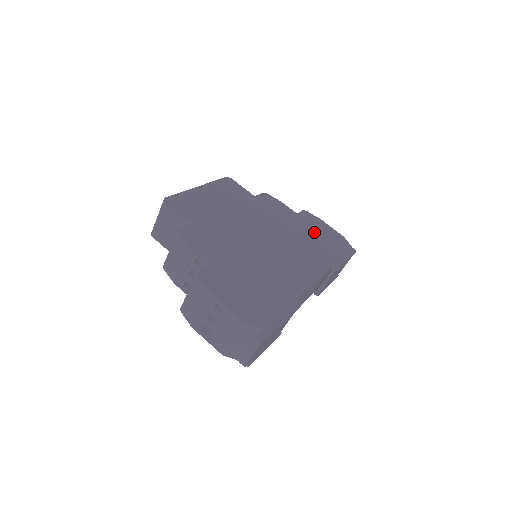
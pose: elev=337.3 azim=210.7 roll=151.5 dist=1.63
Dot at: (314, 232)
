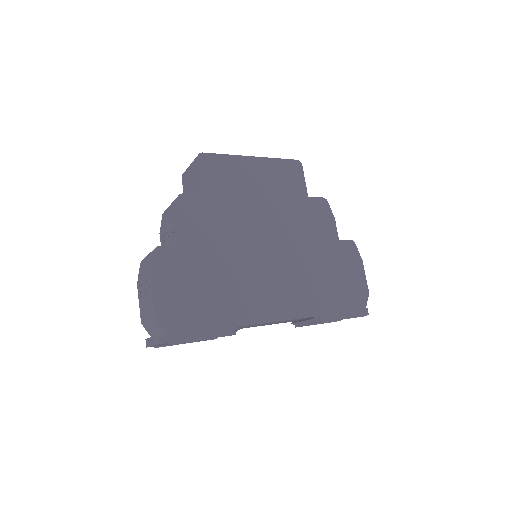
Dot at: (337, 270)
